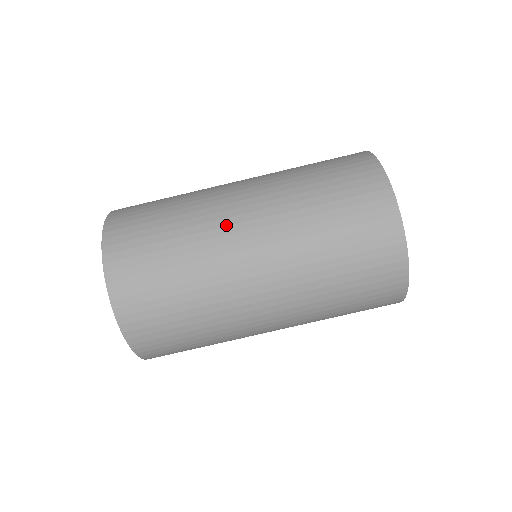
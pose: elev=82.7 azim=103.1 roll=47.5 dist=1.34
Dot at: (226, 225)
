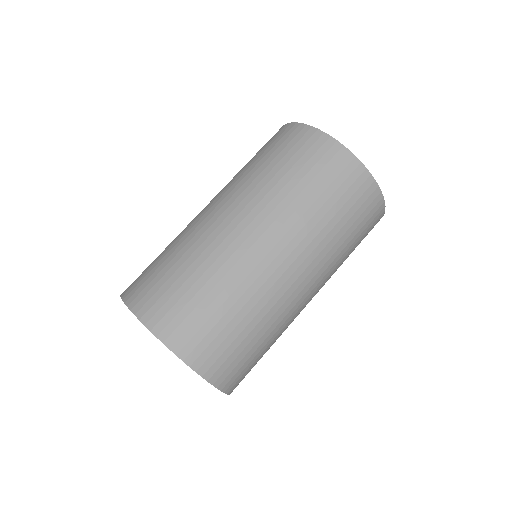
Dot at: (215, 228)
